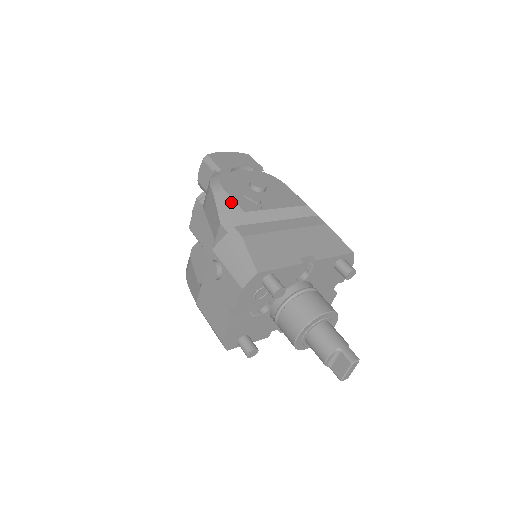
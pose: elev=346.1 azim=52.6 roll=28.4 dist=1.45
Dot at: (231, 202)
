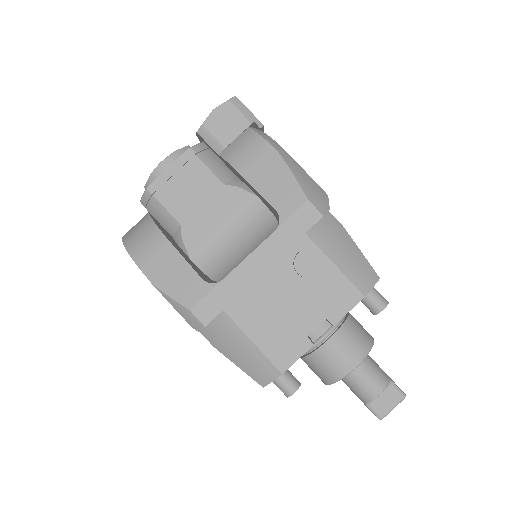
Dot at: (308, 176)
